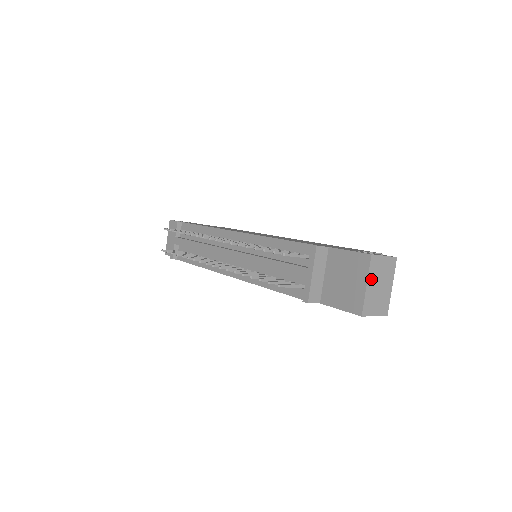
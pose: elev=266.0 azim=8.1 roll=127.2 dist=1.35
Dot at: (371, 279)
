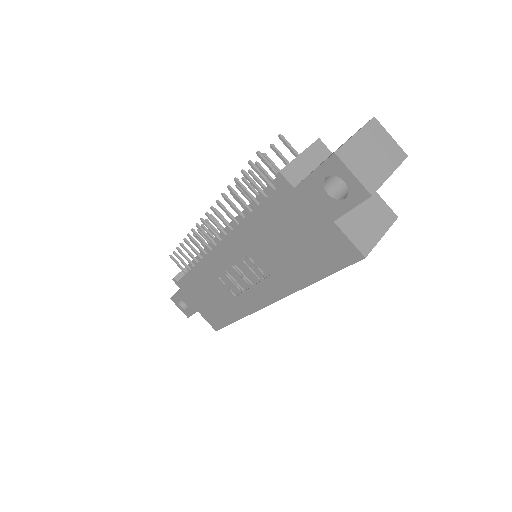
Dot at: (364, 135)
